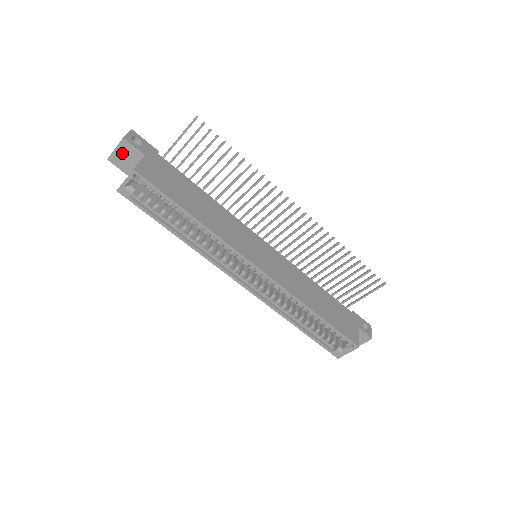
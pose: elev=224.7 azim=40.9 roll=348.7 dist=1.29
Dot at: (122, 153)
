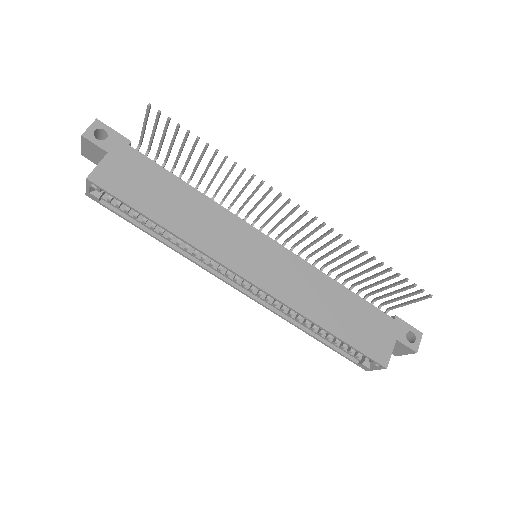
Dot at: (89, 150)
